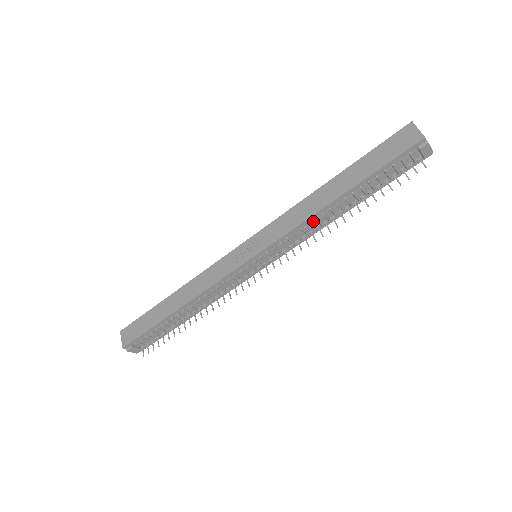
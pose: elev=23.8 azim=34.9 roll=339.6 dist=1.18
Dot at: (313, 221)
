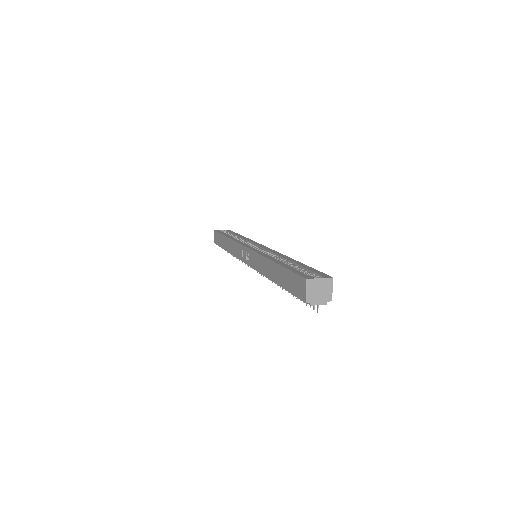
Dot at: occluded
